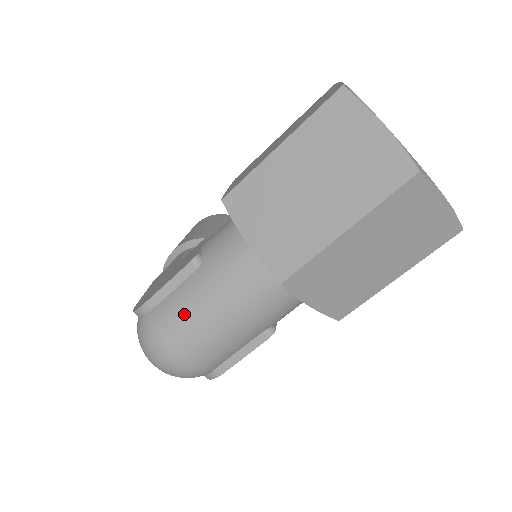
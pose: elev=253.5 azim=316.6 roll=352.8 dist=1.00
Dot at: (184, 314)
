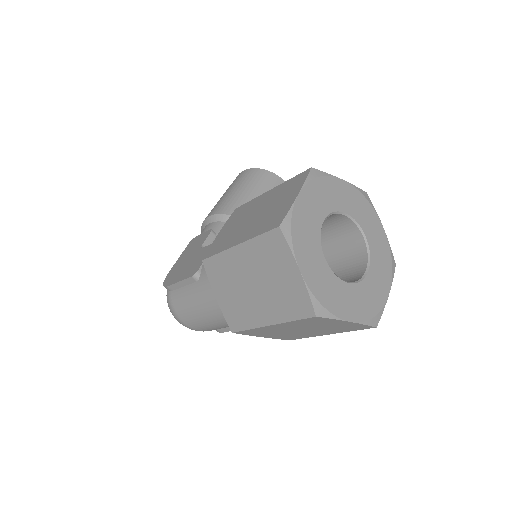
Dot at: (188, 306)
